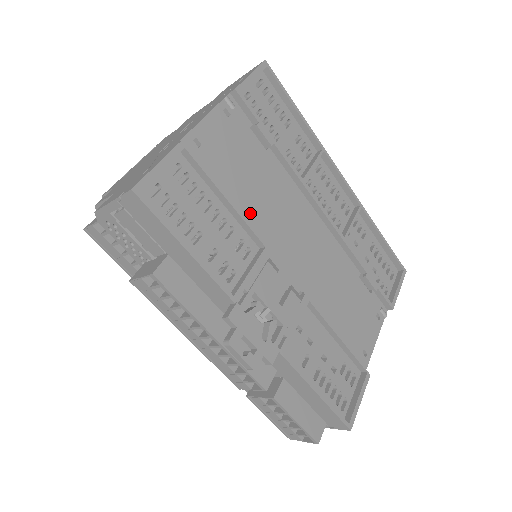
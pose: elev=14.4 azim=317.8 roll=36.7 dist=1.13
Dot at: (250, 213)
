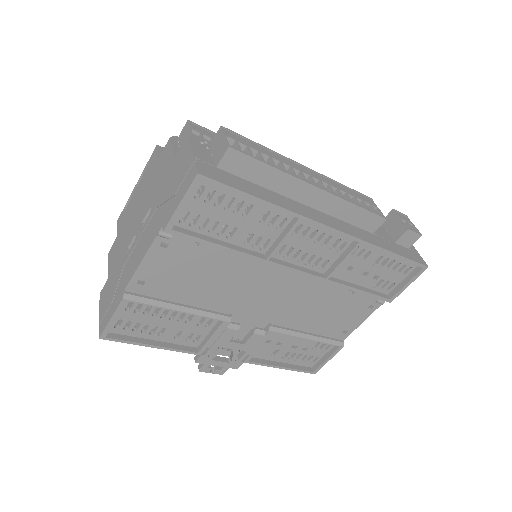
Dot at: (208, 301)
